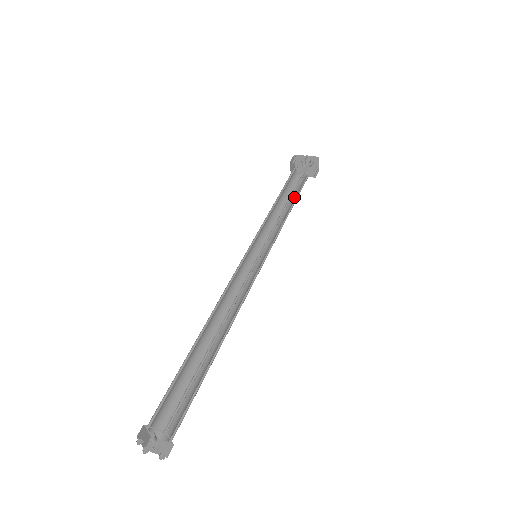
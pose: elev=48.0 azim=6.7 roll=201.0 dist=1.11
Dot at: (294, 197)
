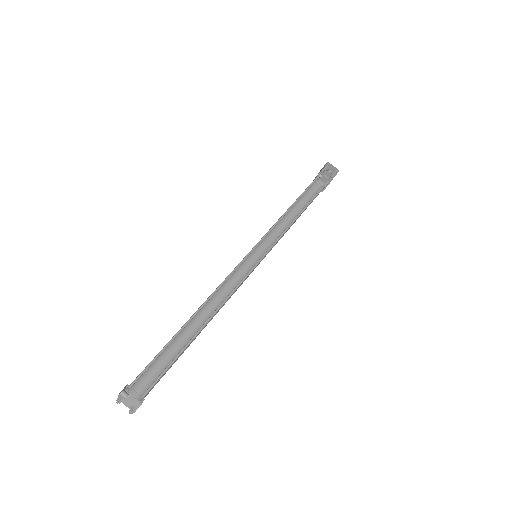
Dot at: (310, 202)
